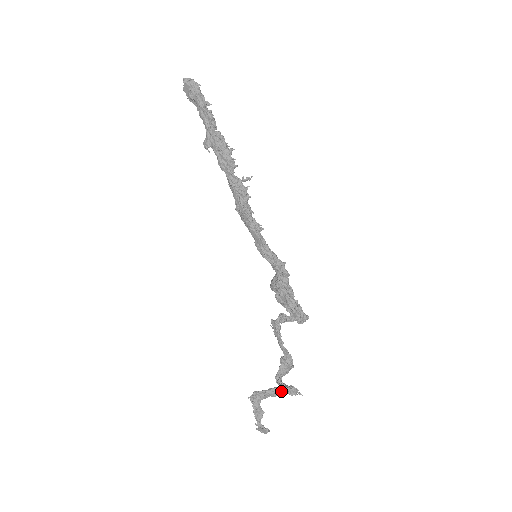
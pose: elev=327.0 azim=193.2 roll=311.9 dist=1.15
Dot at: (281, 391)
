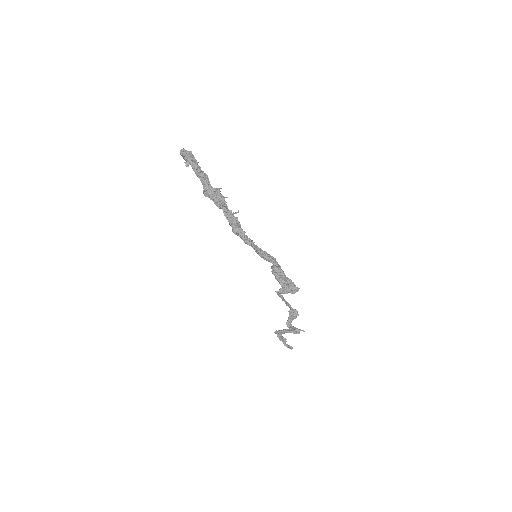
Dot at: (289, 332)
